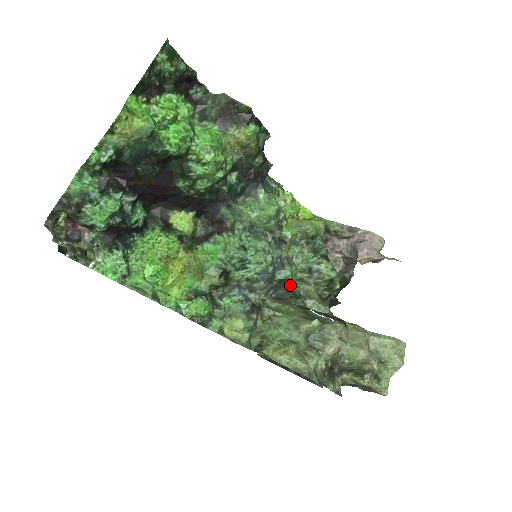
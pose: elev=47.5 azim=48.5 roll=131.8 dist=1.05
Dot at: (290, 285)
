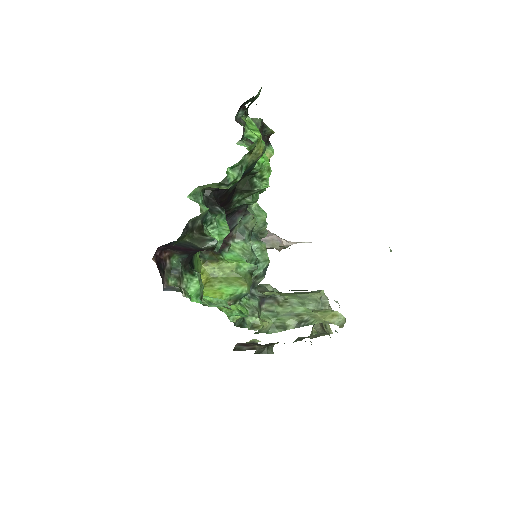
Dot at: occluded
